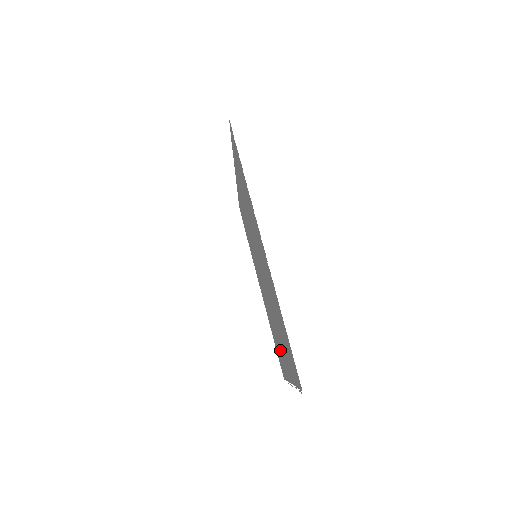
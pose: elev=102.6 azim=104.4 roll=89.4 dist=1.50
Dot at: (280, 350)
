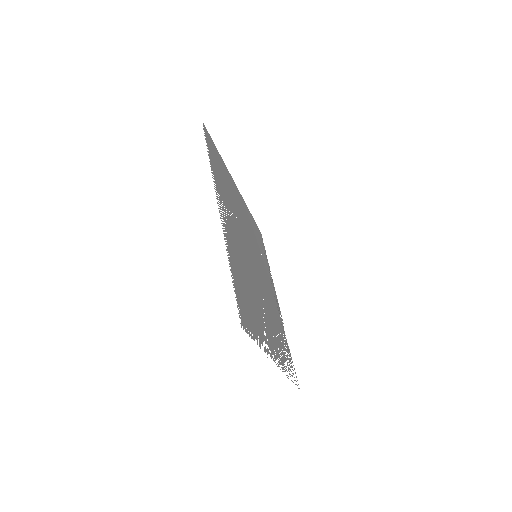
Dot at: (276, 341)
